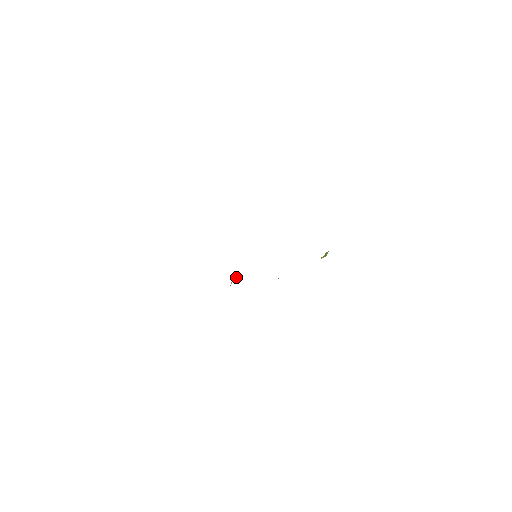
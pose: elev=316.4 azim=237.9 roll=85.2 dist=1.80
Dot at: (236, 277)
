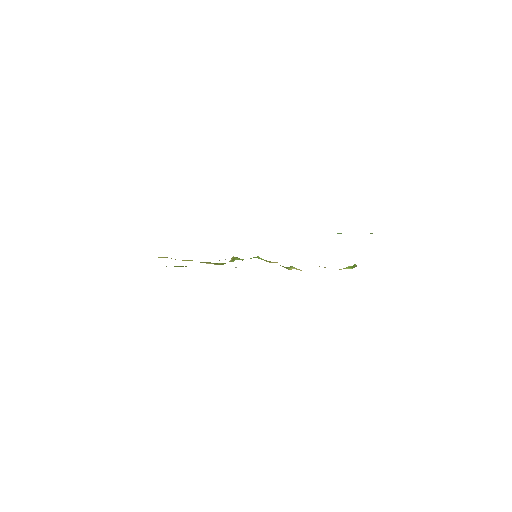
Dot at: (233, 261)
